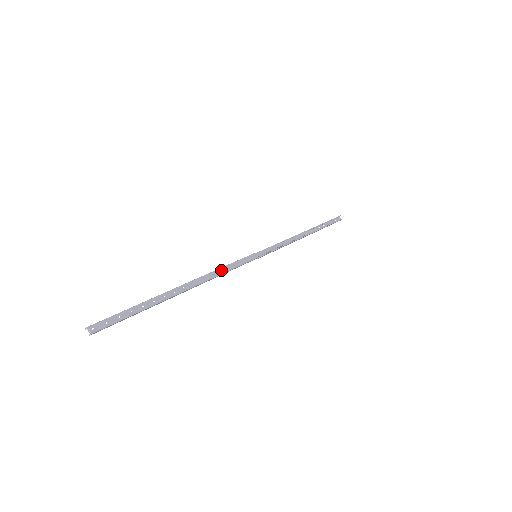
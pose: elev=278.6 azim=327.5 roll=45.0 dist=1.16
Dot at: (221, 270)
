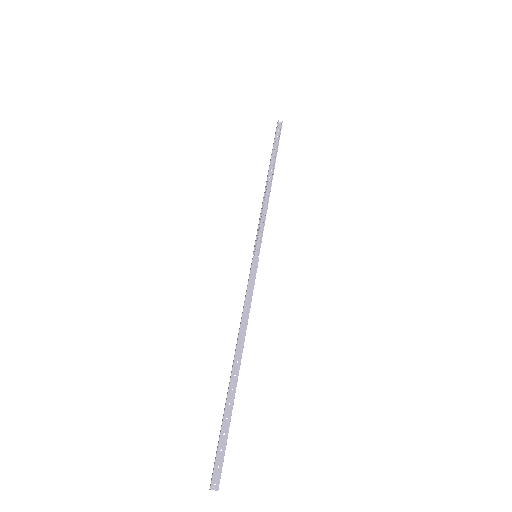
Dot at: (246, 308)
